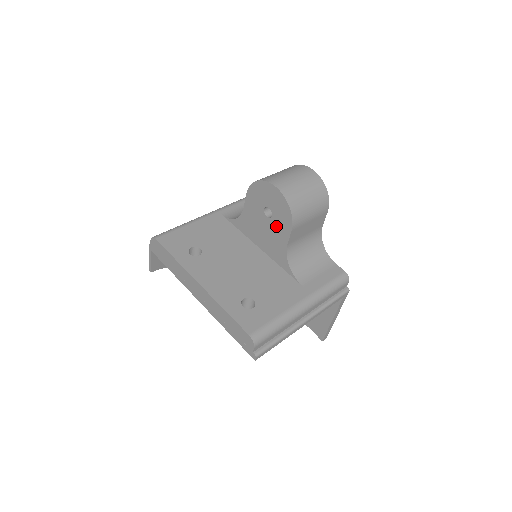
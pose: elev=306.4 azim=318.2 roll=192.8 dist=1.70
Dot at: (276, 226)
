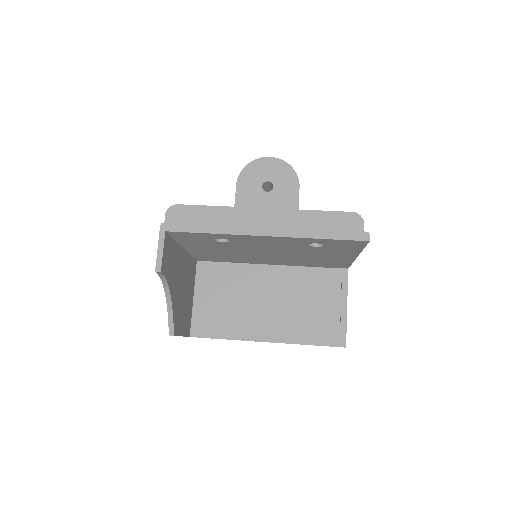
Dot at: (281, 194)
